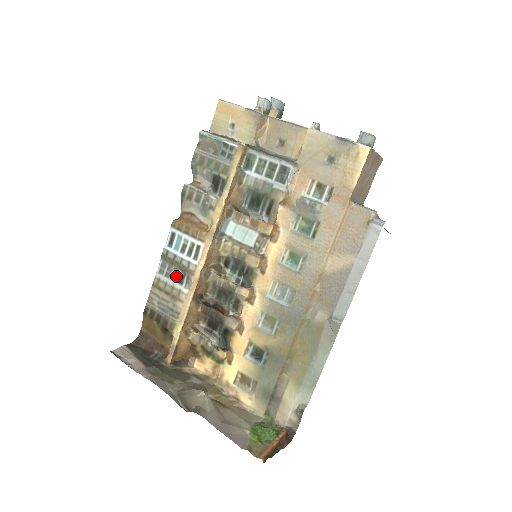
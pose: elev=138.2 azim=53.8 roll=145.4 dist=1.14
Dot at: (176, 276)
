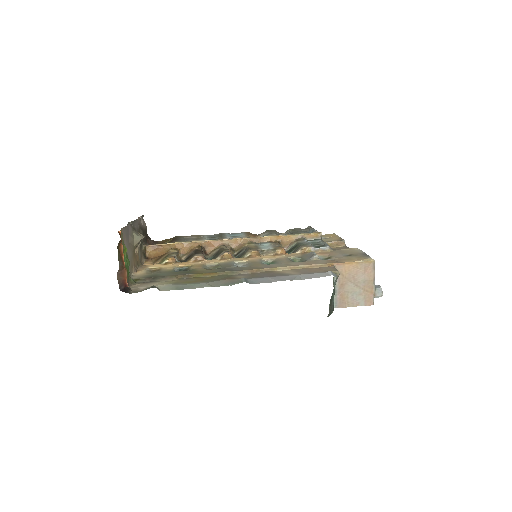
Dot at: (213, 238)
